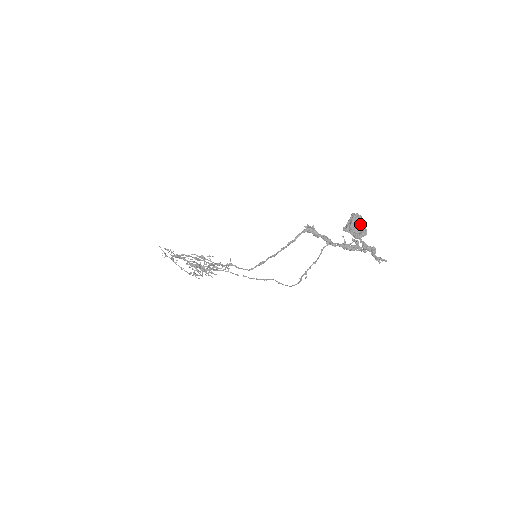
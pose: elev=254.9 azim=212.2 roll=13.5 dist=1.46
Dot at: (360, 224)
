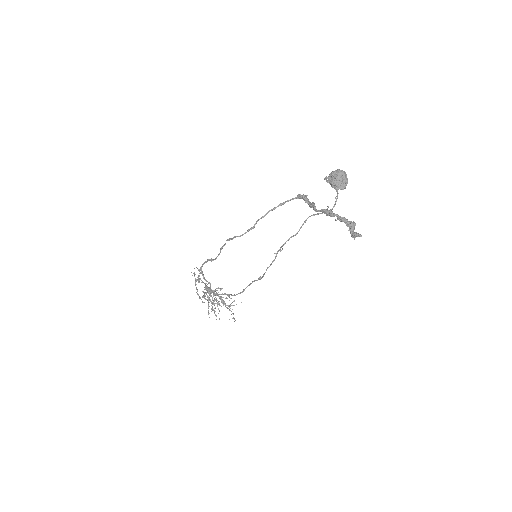
Dot at: (340, 171)
